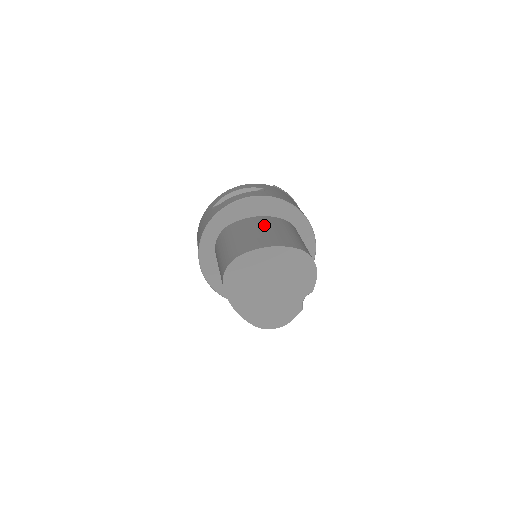
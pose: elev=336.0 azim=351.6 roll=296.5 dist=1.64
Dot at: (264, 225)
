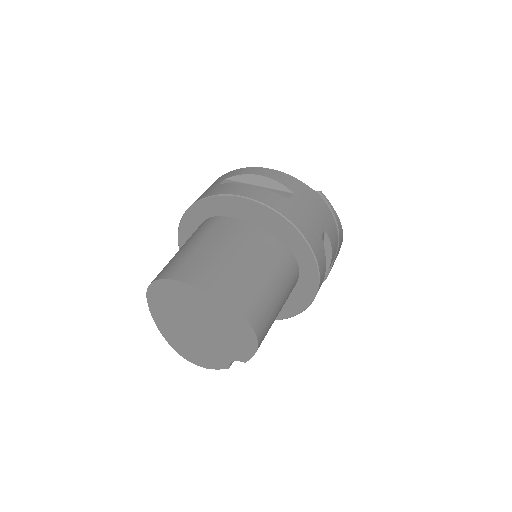
Dot at: (246, 248)
